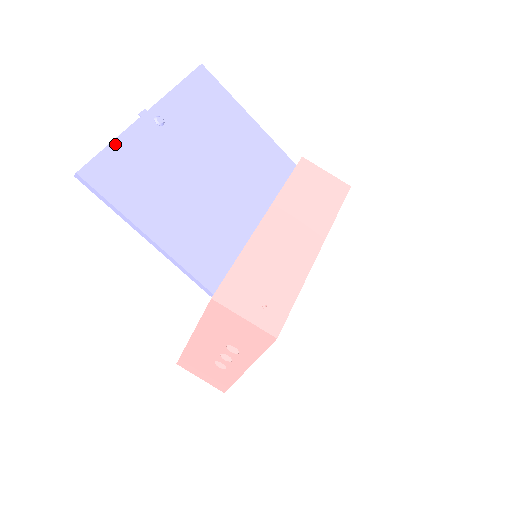
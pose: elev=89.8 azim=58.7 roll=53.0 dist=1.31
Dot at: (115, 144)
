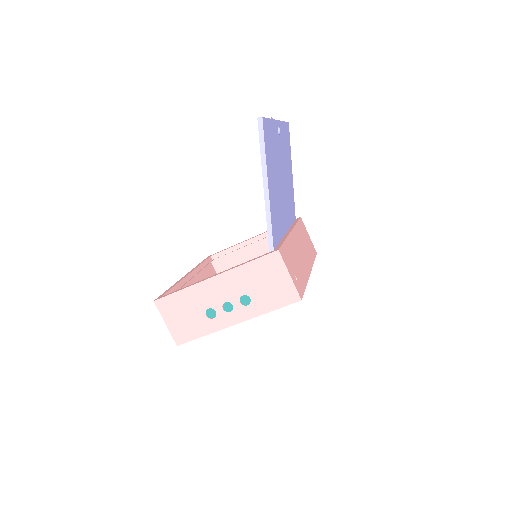
Dot at: (270, 121)
